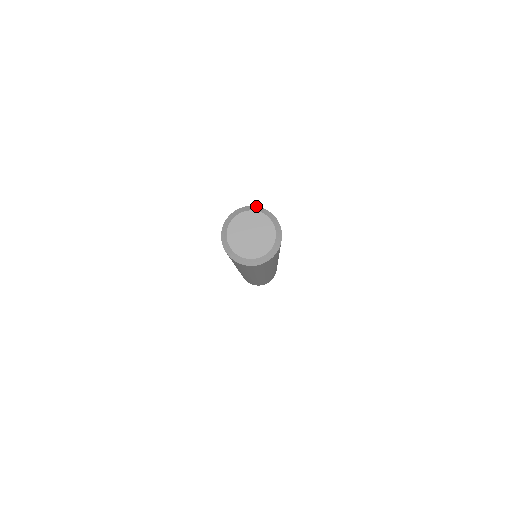
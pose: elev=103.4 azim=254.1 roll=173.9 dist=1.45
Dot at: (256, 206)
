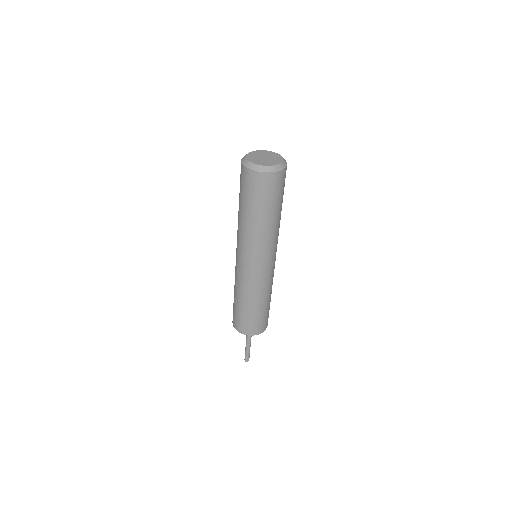
Dot at: occluded
